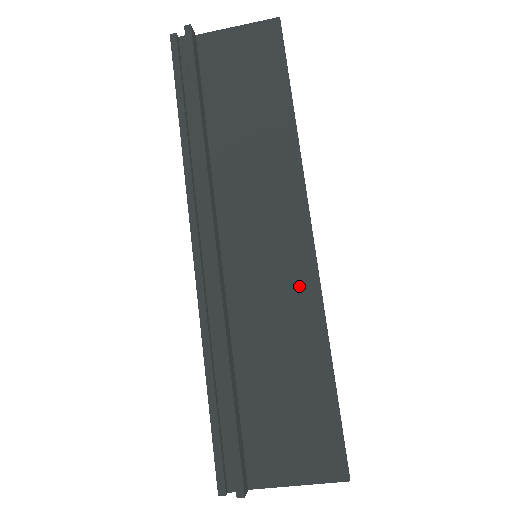
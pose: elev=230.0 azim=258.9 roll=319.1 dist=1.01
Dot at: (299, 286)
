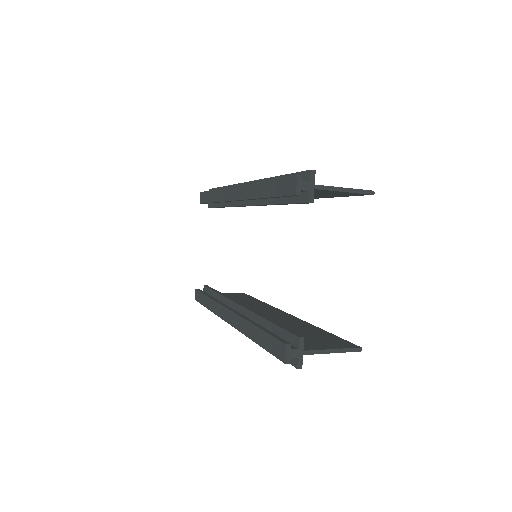
Dot at: occluded
